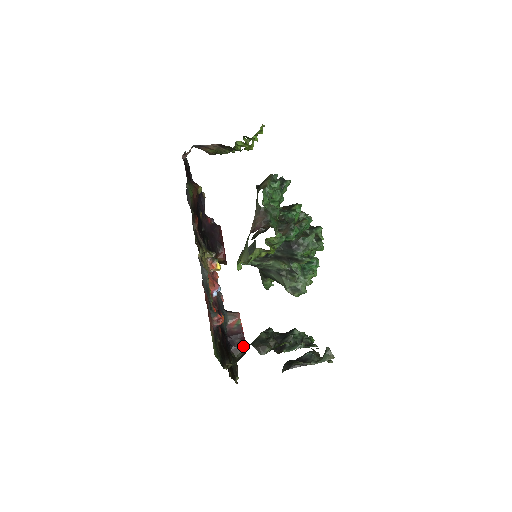
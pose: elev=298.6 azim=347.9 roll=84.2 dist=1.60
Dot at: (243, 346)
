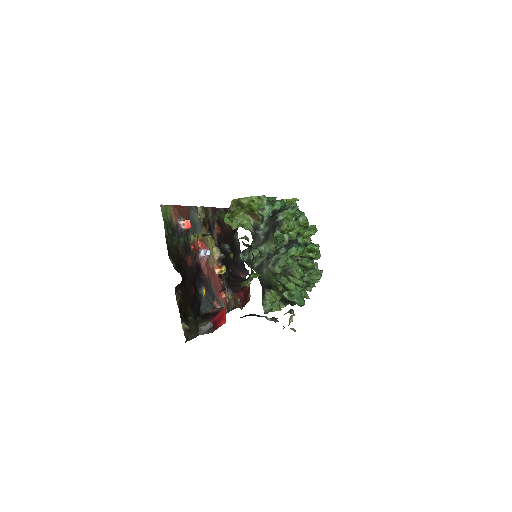
Dot at: (211, 319)
